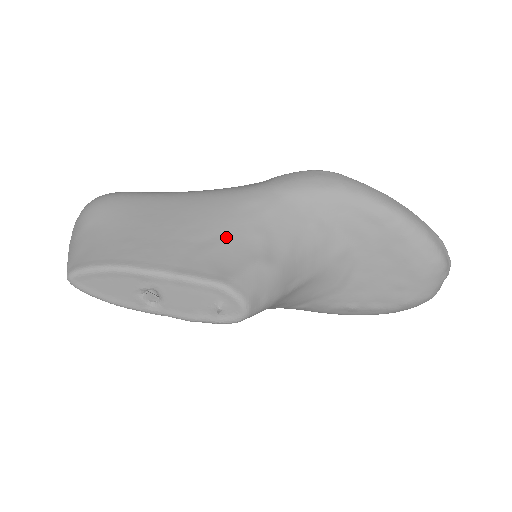
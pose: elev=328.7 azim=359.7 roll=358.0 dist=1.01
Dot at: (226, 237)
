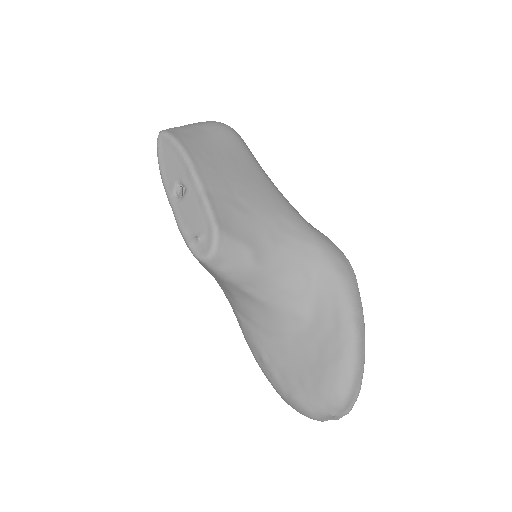
Dot at: (253, 217)
